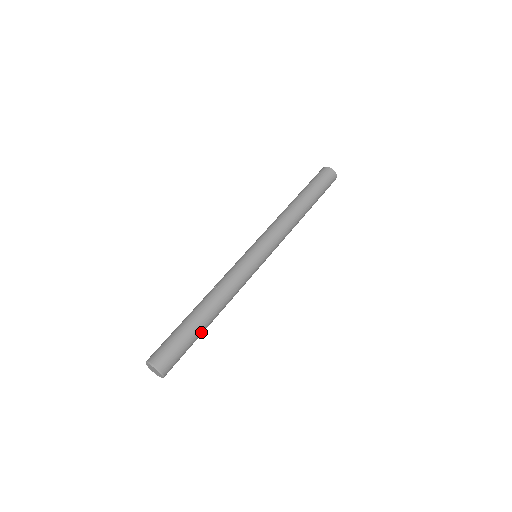
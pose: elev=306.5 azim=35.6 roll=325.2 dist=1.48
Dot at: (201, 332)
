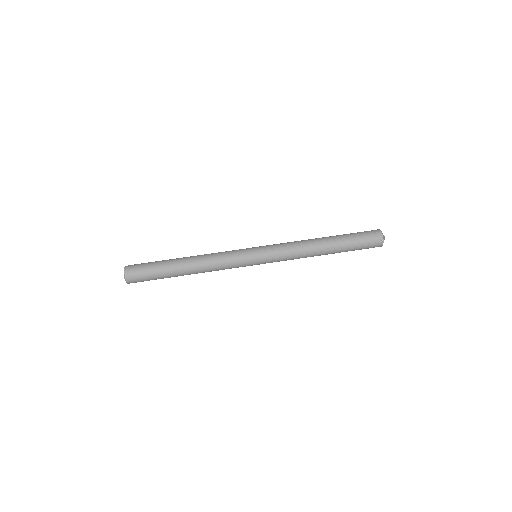
Dot at: (170, 272)
